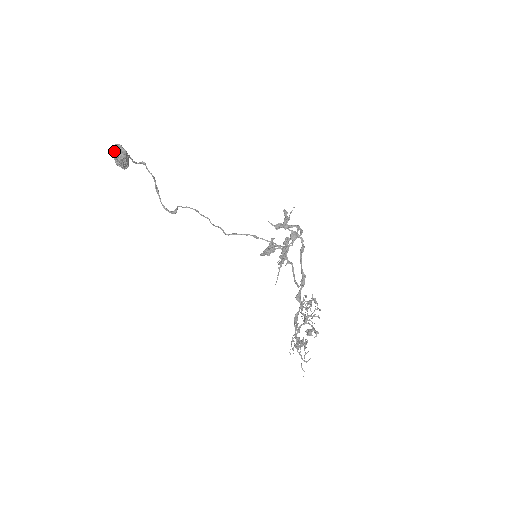
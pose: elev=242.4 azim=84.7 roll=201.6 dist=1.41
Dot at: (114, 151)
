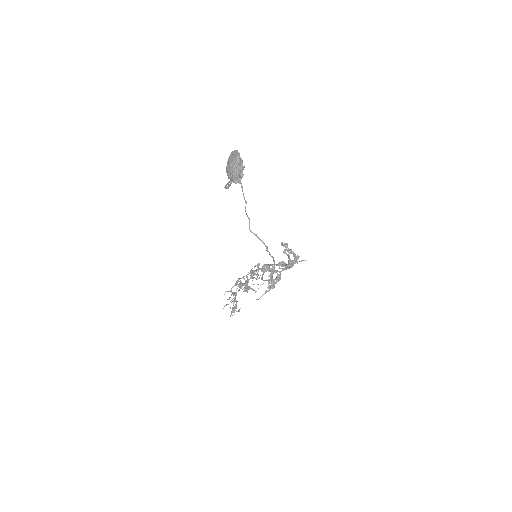
Dot at: (235, 171)
